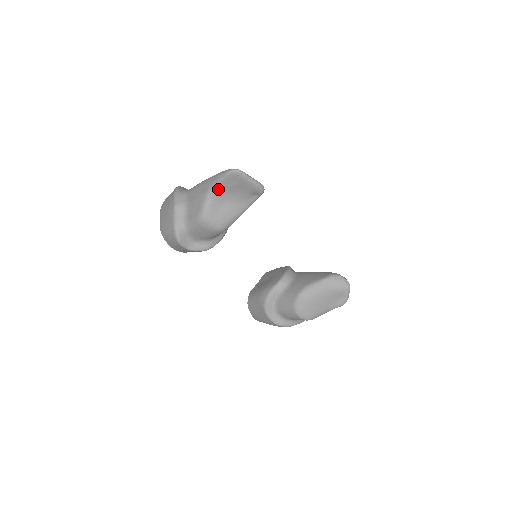
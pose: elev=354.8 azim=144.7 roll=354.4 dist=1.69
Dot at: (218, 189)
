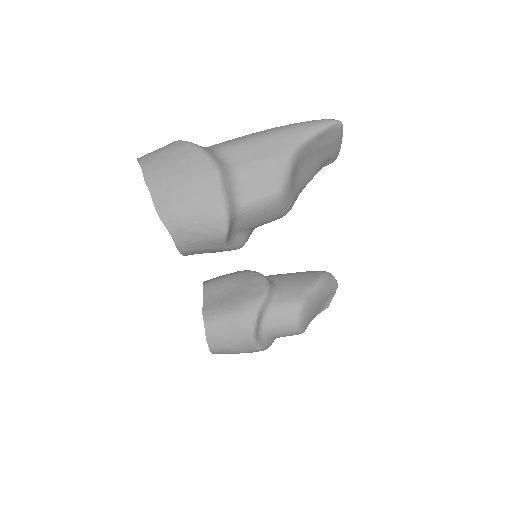
Dot at: (305, 148)
